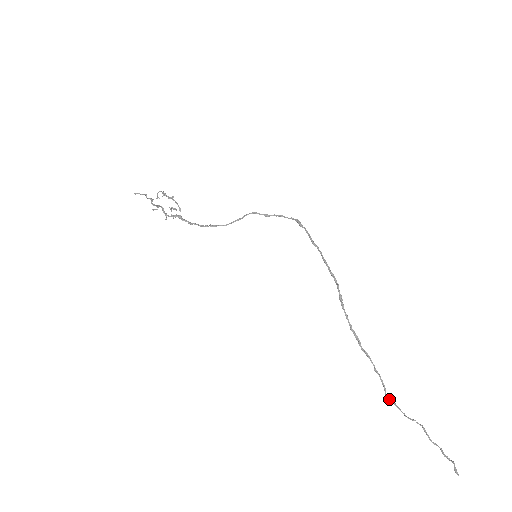
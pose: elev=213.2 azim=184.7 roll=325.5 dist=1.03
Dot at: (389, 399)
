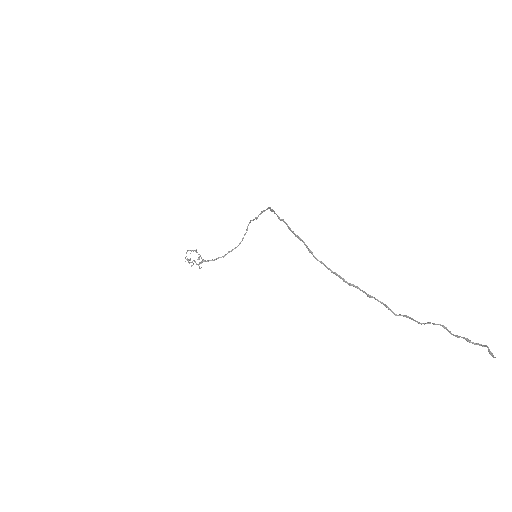
Dot at: (398, 315)
